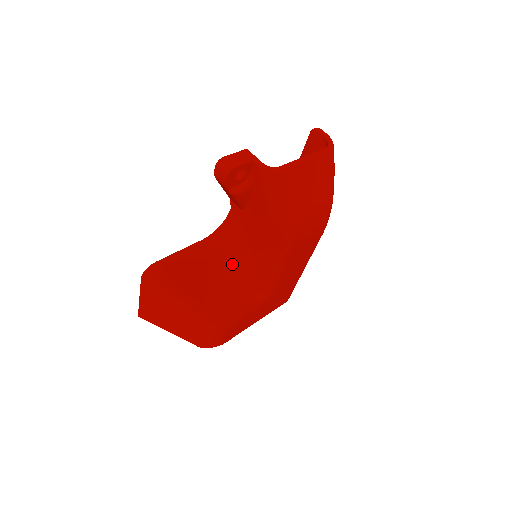
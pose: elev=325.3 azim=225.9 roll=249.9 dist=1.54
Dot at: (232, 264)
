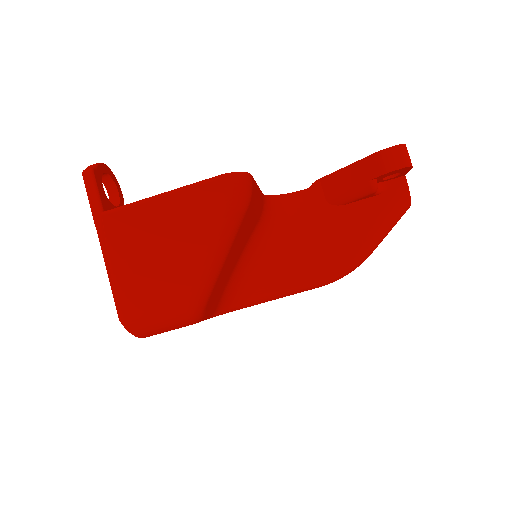
Dot at: (256, 248)
